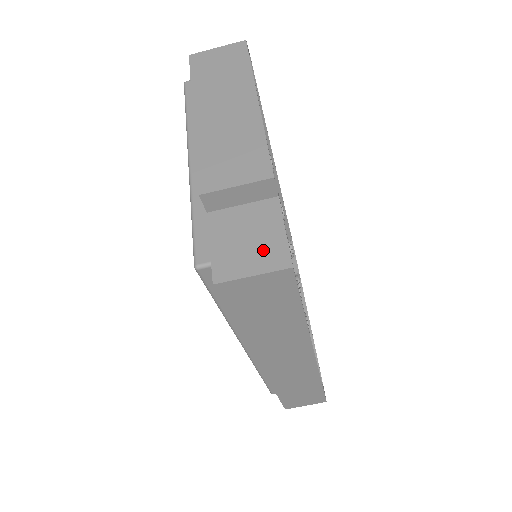
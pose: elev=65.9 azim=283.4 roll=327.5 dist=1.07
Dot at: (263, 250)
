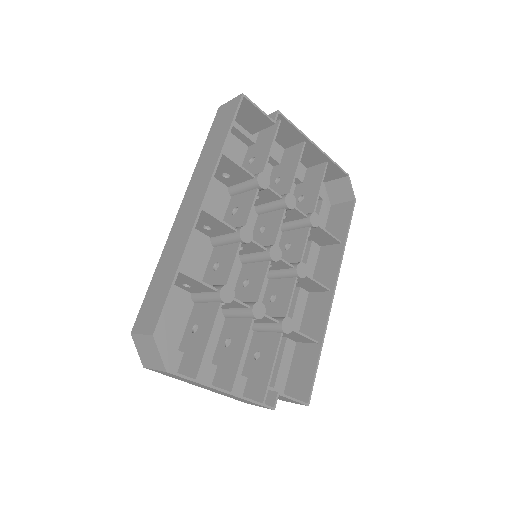
Dot at: (291, 401)
